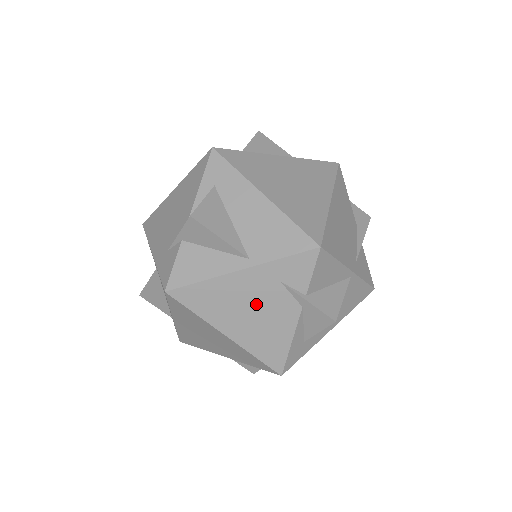
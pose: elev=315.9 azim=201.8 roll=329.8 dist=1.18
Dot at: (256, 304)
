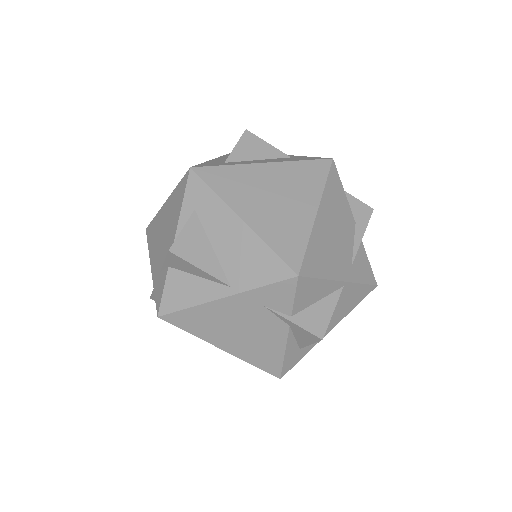
Dot at: (244, 324)
